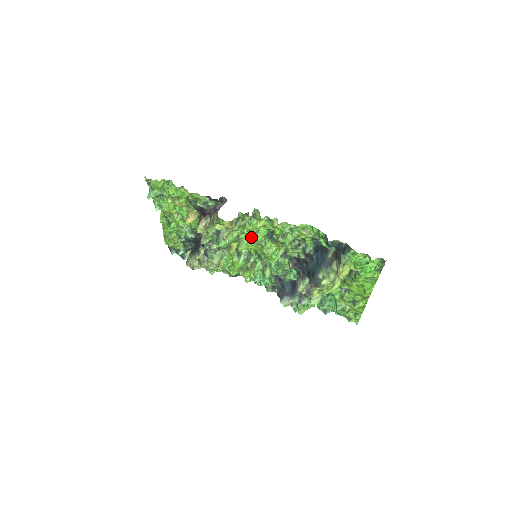
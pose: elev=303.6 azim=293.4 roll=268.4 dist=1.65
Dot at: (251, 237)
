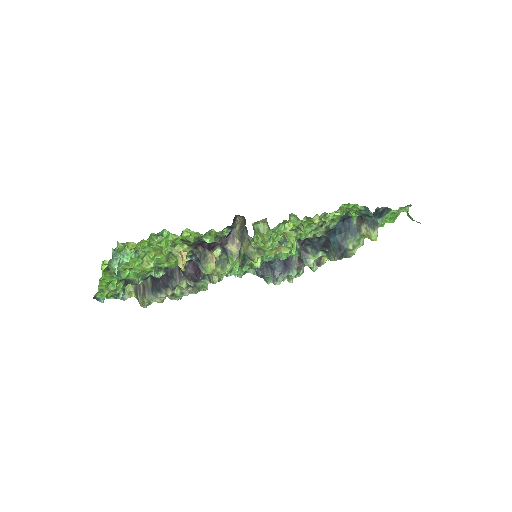
Dot at: (263, 242)
